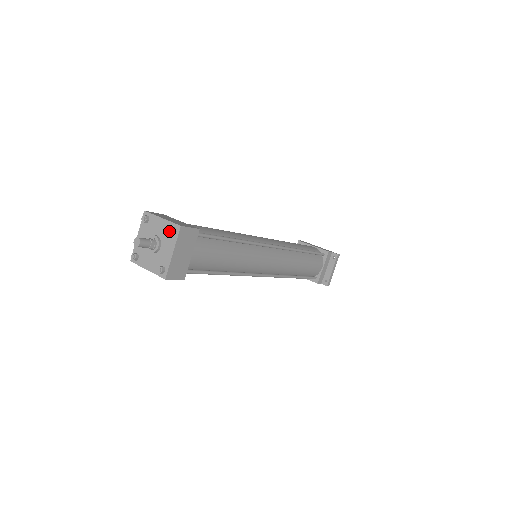
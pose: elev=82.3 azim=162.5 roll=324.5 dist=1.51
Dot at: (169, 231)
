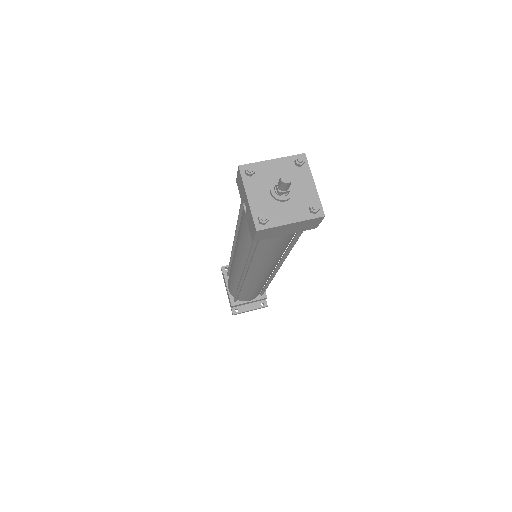
Dot at: (314, 206)
